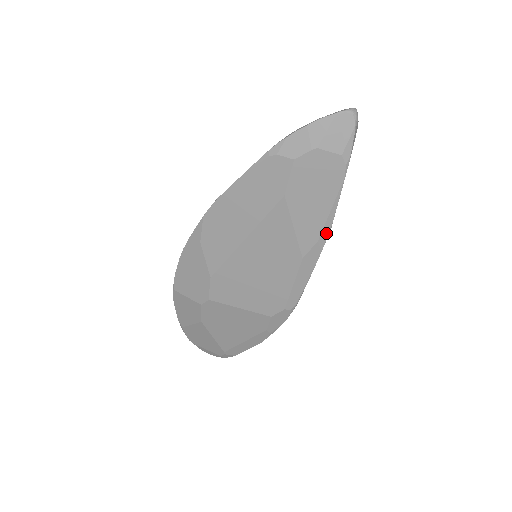
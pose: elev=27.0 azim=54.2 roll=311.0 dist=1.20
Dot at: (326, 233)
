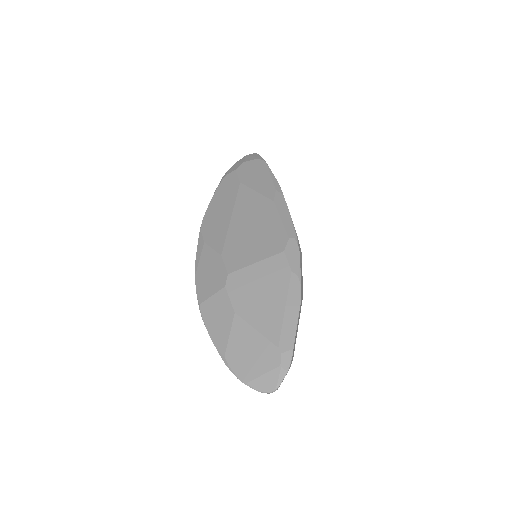
Dot at: (278, 186)
